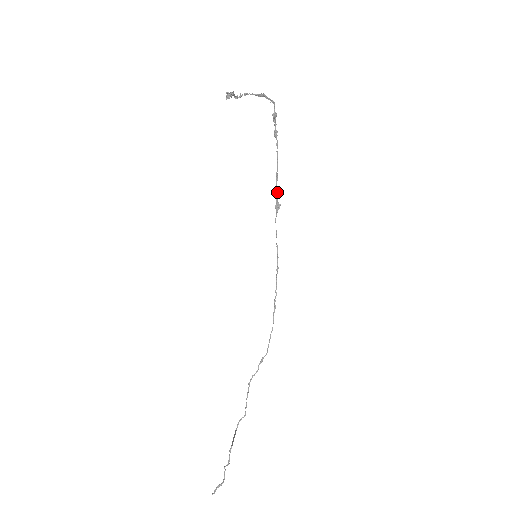
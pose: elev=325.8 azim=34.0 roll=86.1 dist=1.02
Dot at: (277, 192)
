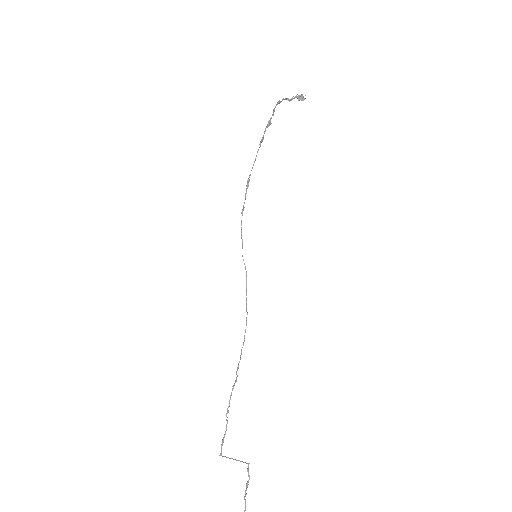
Dot at: occluded
